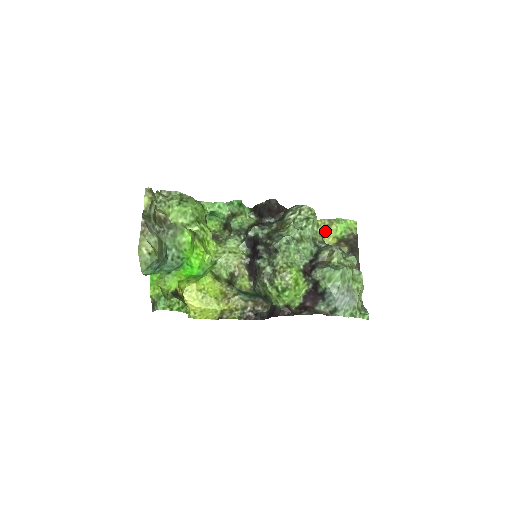
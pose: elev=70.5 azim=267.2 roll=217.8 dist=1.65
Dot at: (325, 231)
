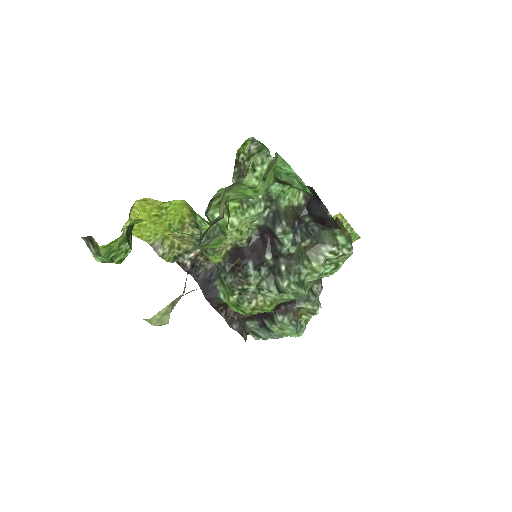
Dot at: occluded
